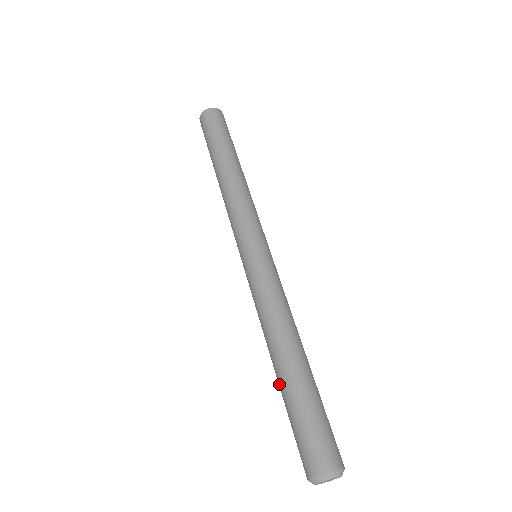
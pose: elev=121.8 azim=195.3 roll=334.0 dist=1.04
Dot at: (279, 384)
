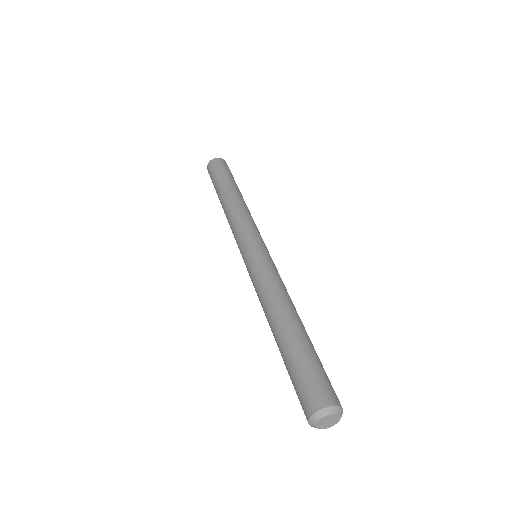
Dot at: (280, 343)
